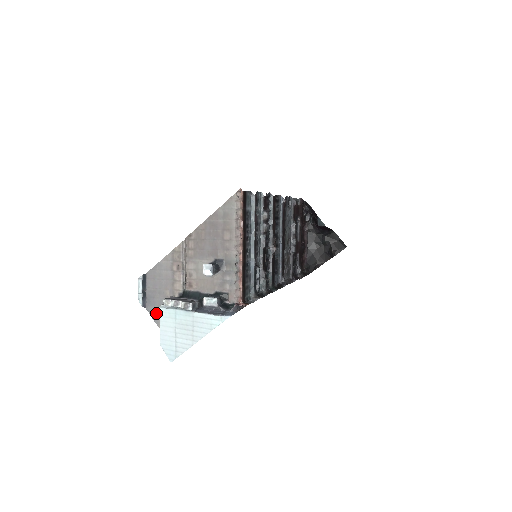
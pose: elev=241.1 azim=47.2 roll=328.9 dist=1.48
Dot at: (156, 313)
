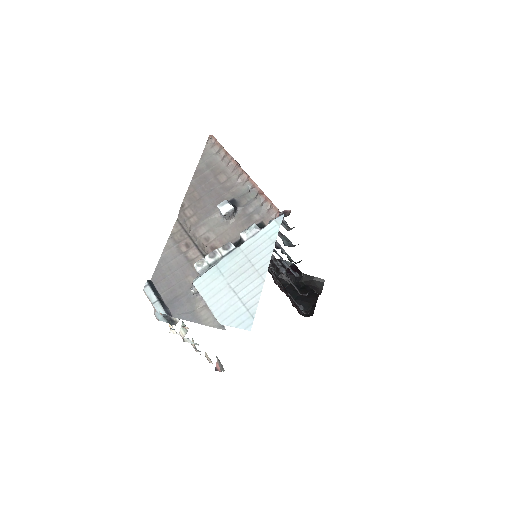
Dot at: (190, 311)
